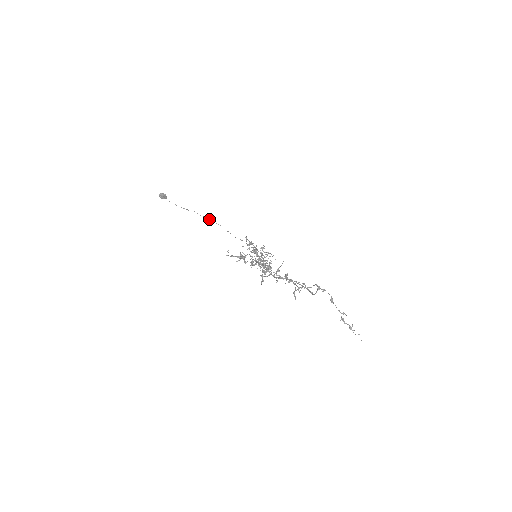
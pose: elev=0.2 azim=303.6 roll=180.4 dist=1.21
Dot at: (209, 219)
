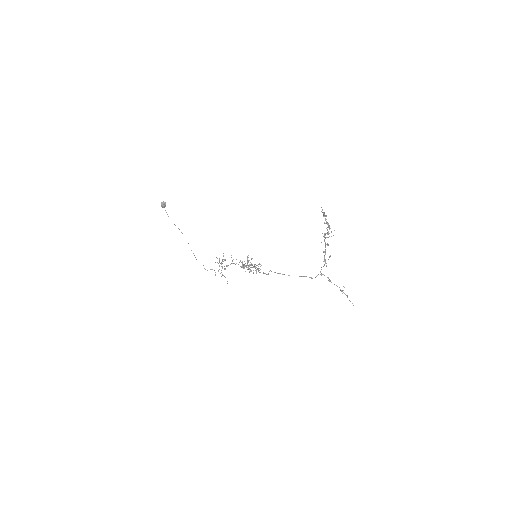
Dot at: occluded
